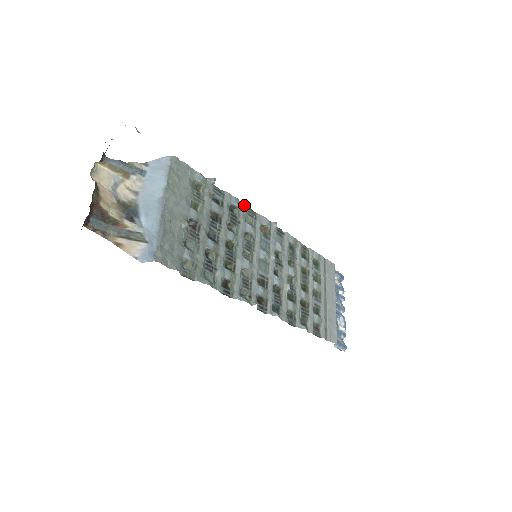
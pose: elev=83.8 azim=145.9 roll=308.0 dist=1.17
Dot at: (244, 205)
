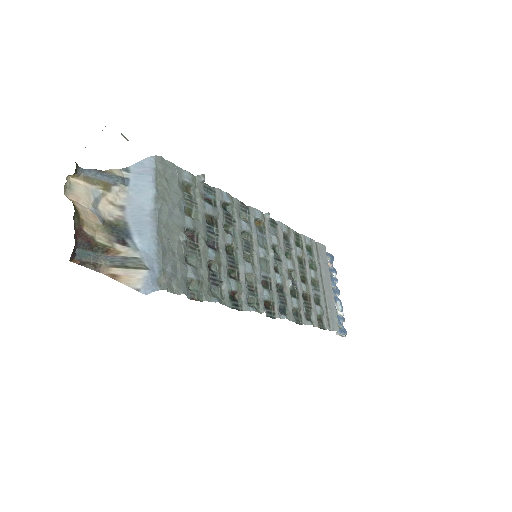
Dot at: (236, 200)
